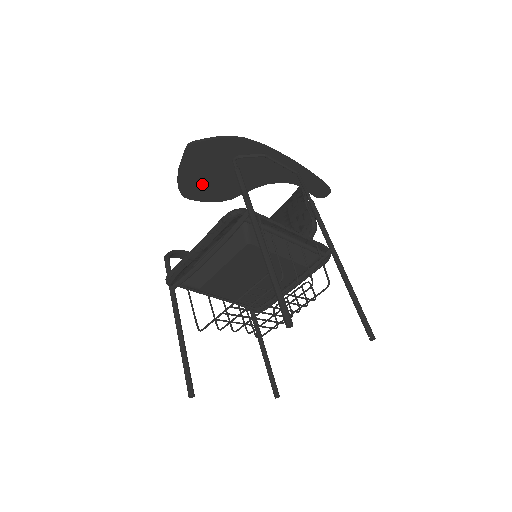
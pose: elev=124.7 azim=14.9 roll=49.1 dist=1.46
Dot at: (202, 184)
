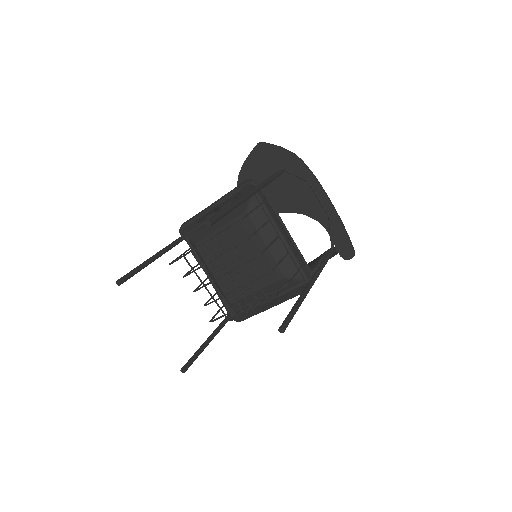
Dot at: occluded
